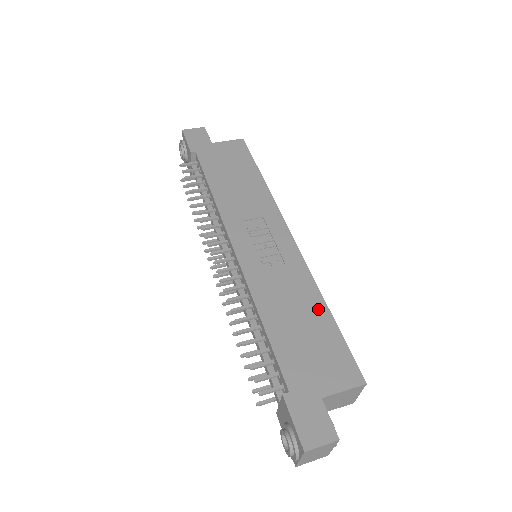
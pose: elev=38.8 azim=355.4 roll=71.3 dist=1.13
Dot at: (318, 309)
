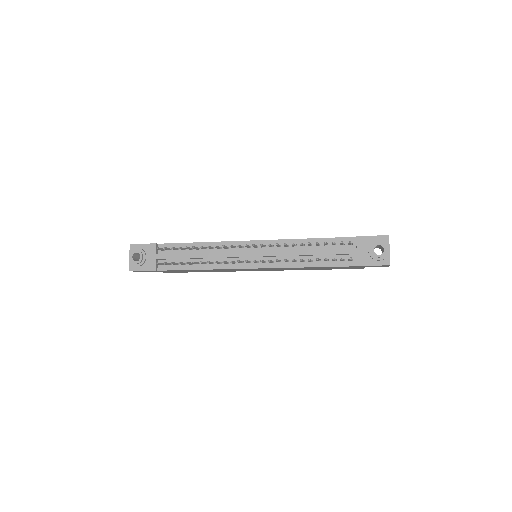
Dot at: occluded
